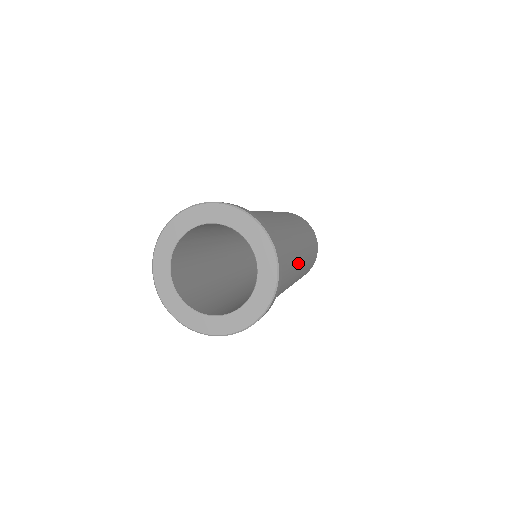
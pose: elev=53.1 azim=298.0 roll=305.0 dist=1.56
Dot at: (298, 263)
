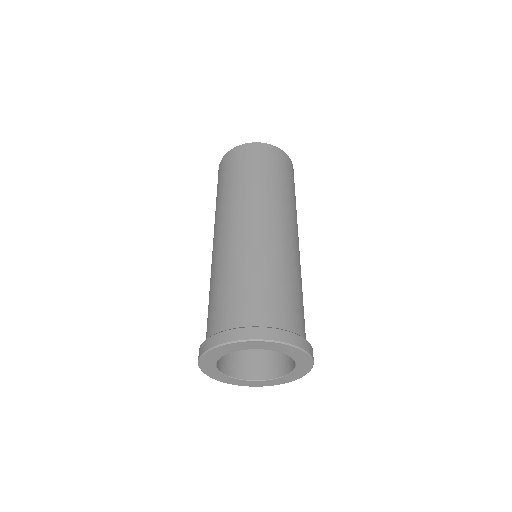
Dot at: occluded
